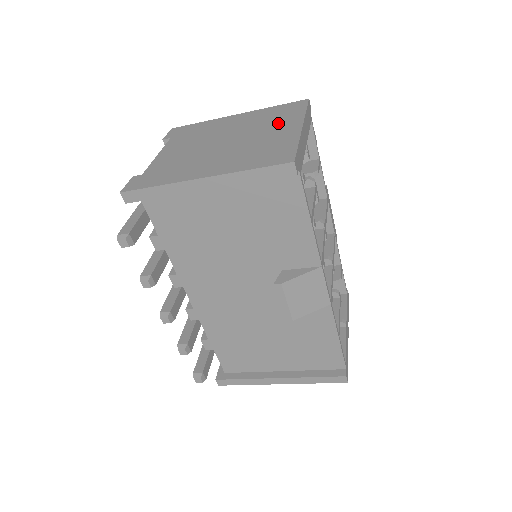
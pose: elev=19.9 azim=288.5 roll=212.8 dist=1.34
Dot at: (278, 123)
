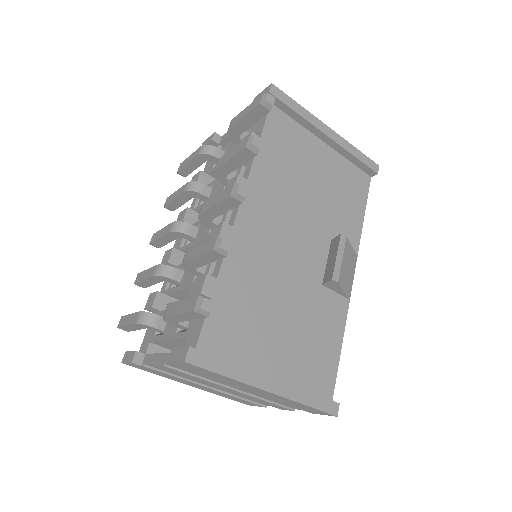
Dot at: occluded
